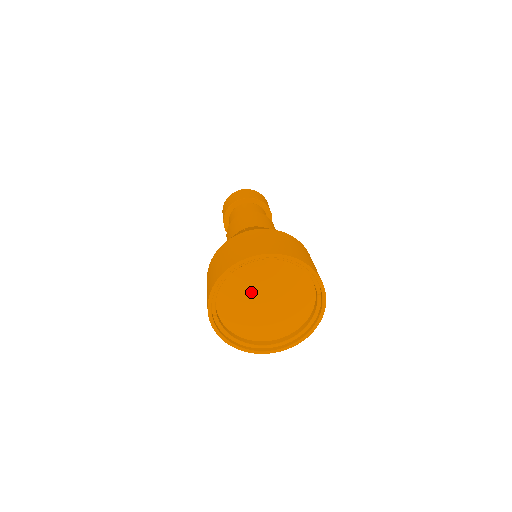
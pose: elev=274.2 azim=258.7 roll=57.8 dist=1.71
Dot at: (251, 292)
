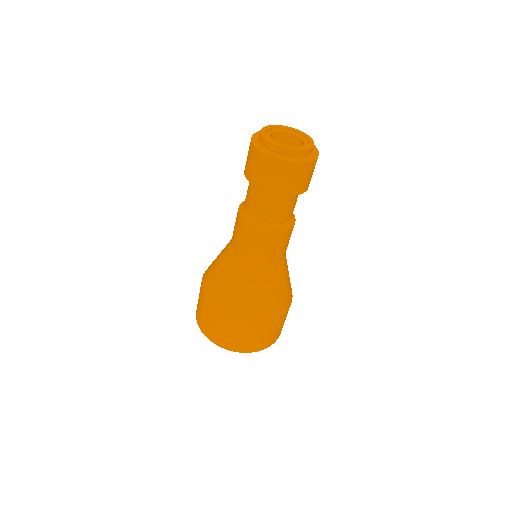
Dot at: occluded
